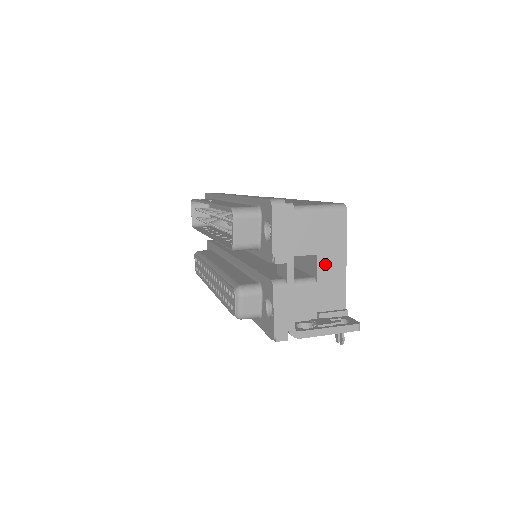
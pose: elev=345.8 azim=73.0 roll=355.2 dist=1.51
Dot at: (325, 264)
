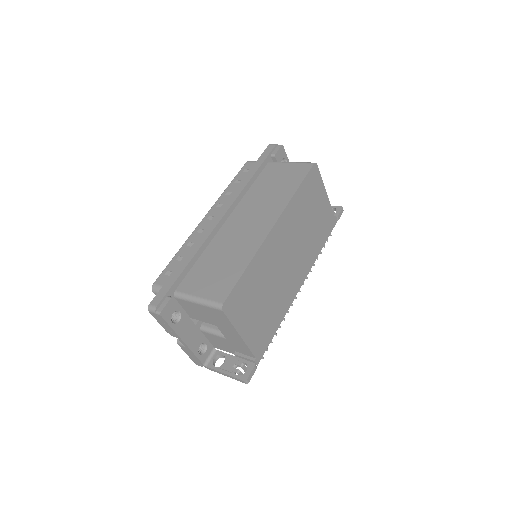
Dot at: (226, 332)
